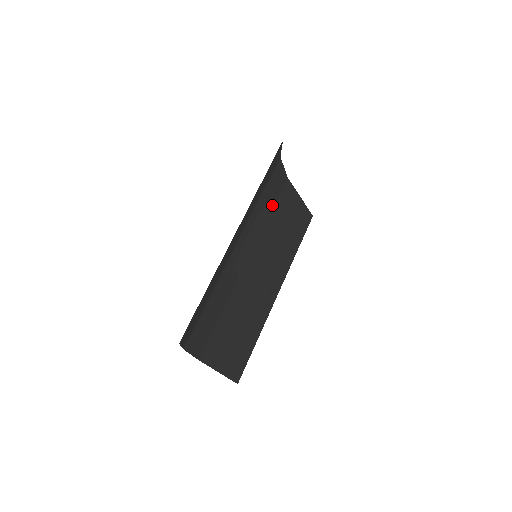
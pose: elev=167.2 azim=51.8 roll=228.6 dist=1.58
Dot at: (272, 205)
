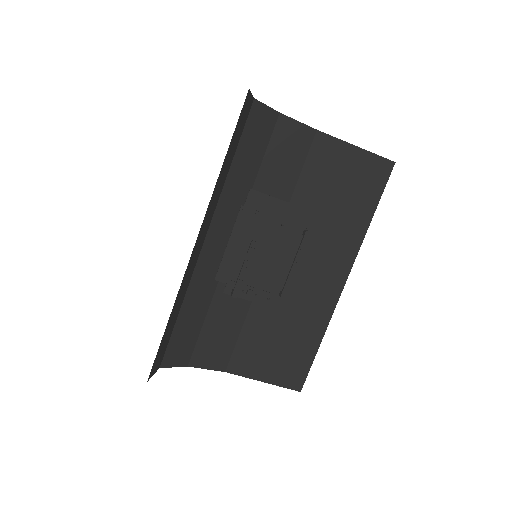
Dot at: (294, 176)
